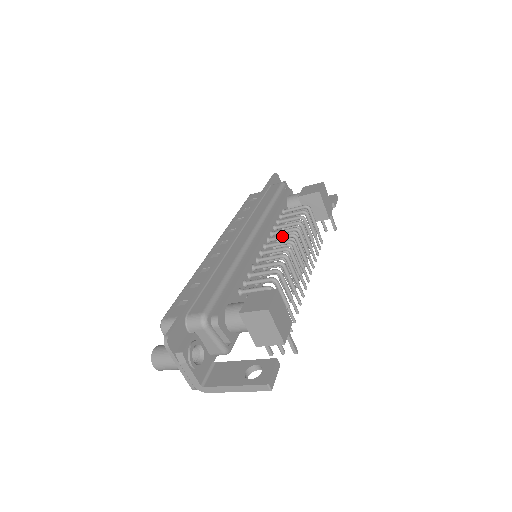
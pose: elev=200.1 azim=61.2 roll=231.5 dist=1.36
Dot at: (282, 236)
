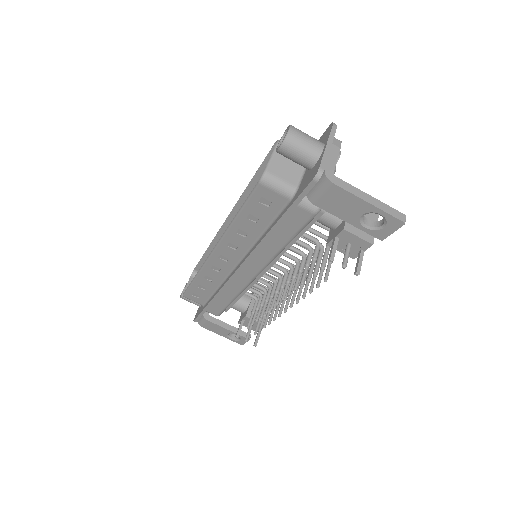
Dot at: occluded
